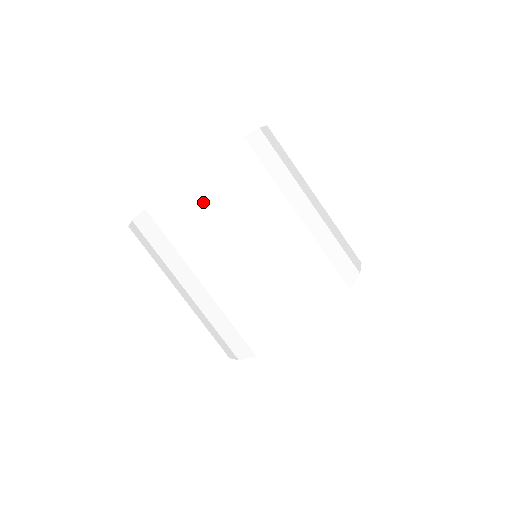
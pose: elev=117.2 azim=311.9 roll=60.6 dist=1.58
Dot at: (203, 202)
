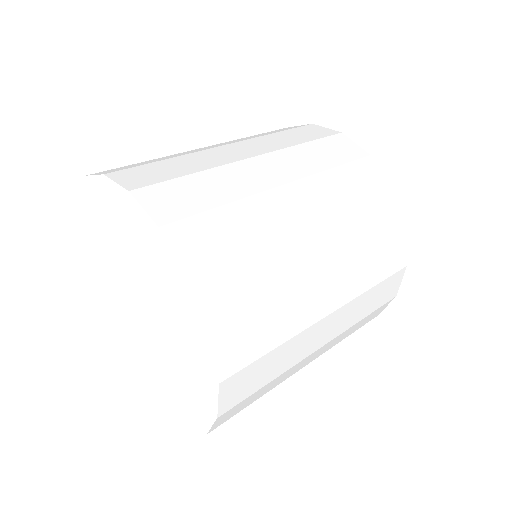
Dot at: (249, 399)
